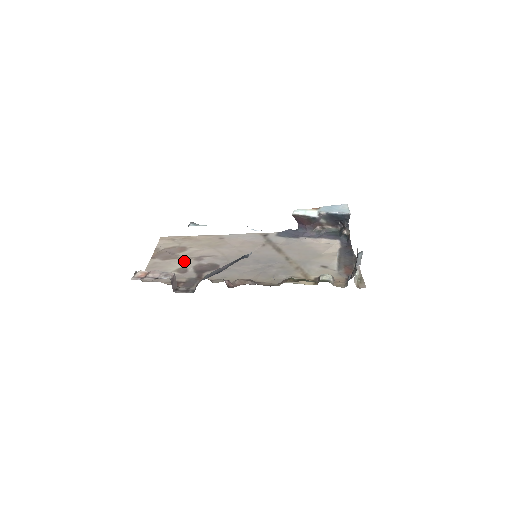
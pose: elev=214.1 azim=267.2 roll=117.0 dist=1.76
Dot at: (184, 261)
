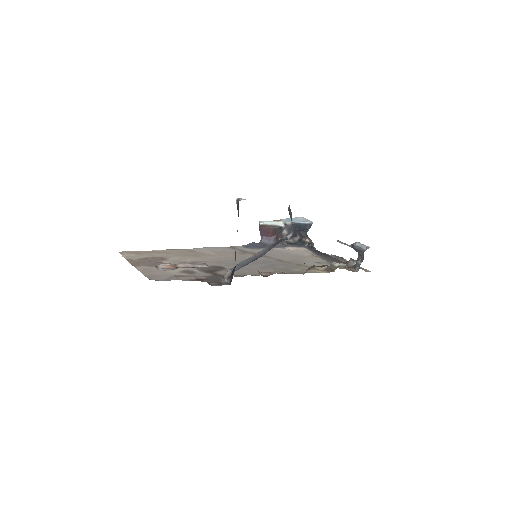
Dot at: occluded
